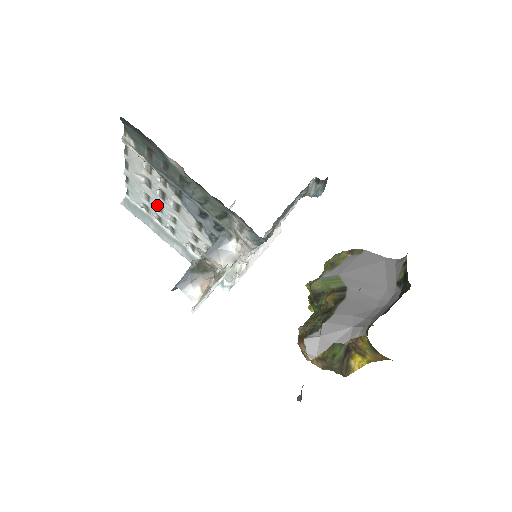
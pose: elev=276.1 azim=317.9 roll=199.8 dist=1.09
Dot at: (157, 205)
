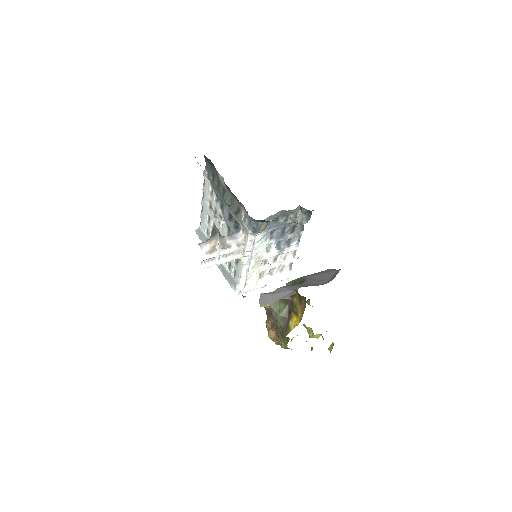
Dot at: (212, 225)
